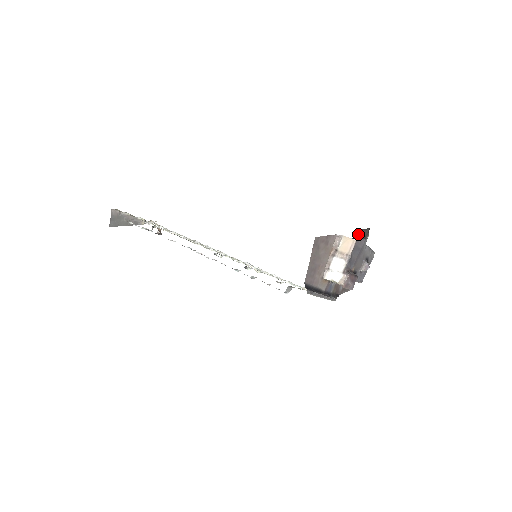
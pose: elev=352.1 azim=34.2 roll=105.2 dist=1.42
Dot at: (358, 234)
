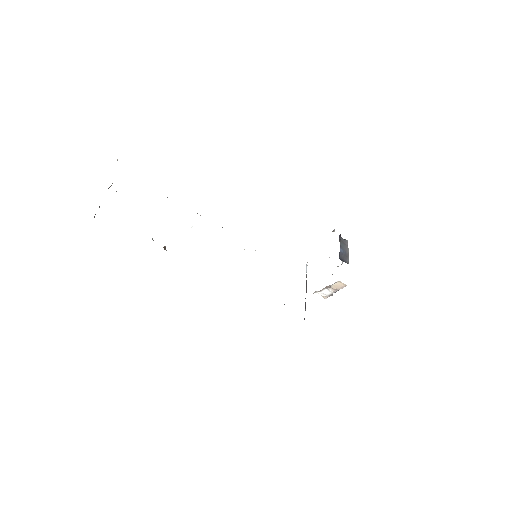
Dot at: occluded
